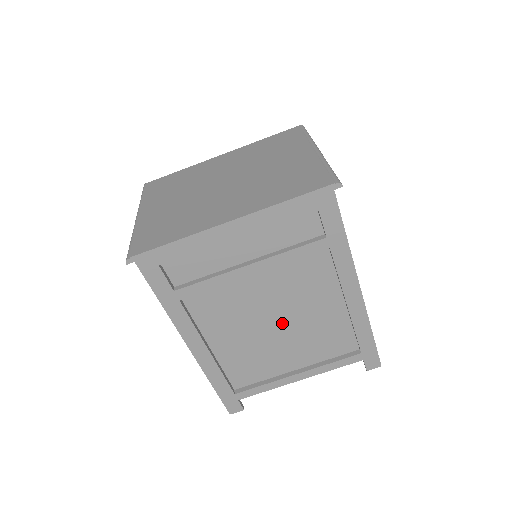
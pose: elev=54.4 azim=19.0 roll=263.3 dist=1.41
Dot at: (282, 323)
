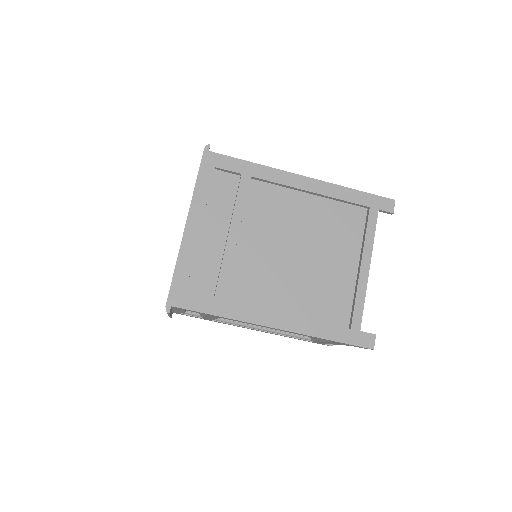
Dot at: (300, 248)
